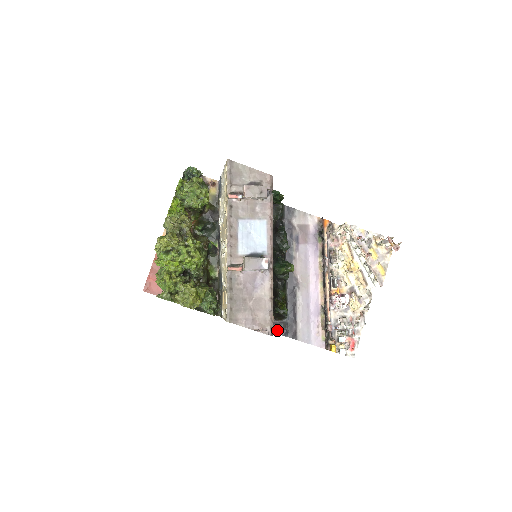
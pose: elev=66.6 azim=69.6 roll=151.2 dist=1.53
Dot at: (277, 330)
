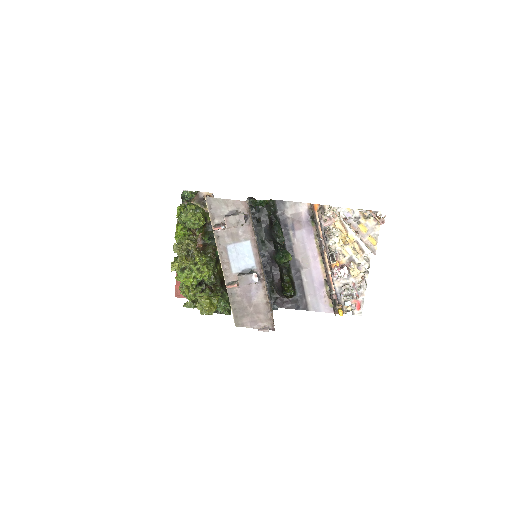
Dot at: (290, 306)
